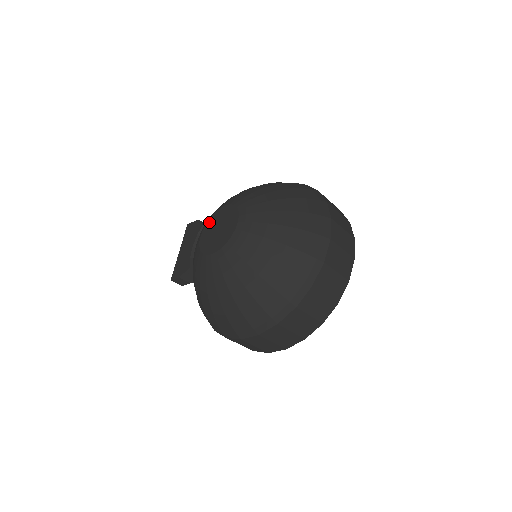
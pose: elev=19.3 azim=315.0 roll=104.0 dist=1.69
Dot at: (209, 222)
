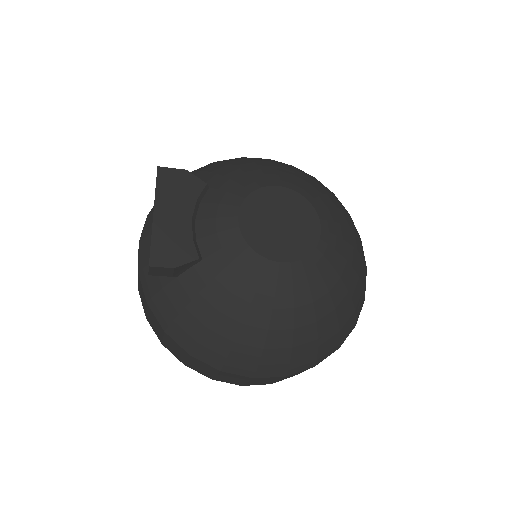
Dot at: (252, 200)
